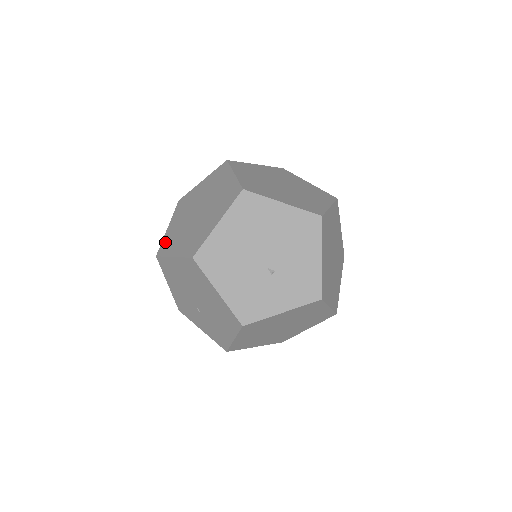
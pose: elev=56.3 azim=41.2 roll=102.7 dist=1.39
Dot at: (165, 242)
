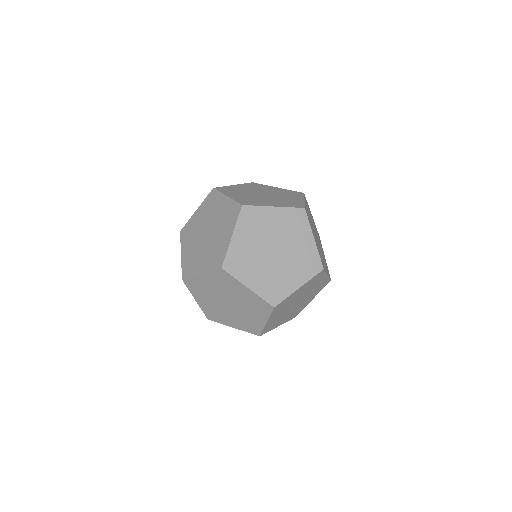
Dot at: (233, 258)
